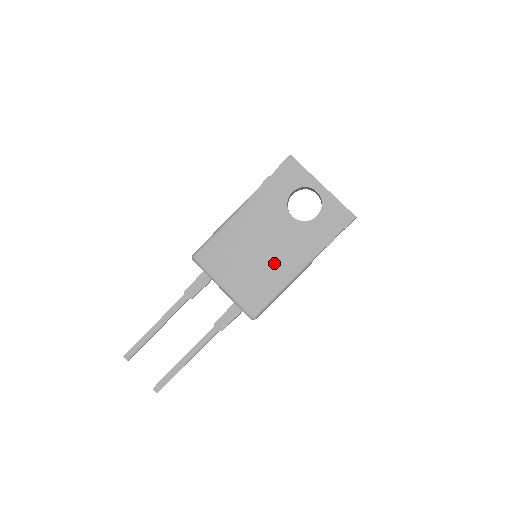
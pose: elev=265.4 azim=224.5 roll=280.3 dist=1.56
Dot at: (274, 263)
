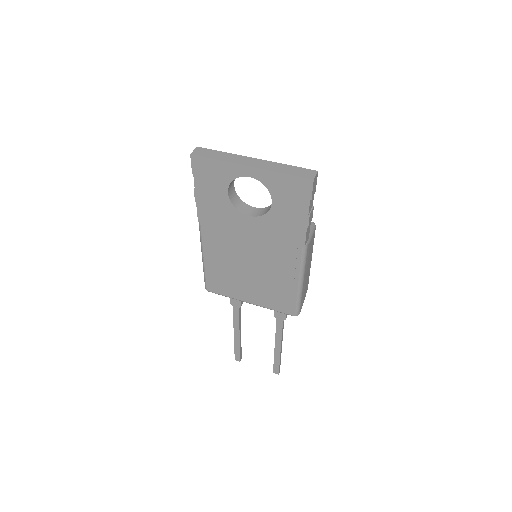
Dot at: (272, 266)
